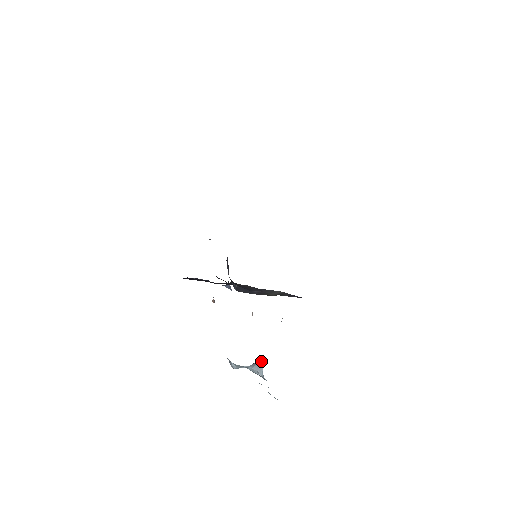
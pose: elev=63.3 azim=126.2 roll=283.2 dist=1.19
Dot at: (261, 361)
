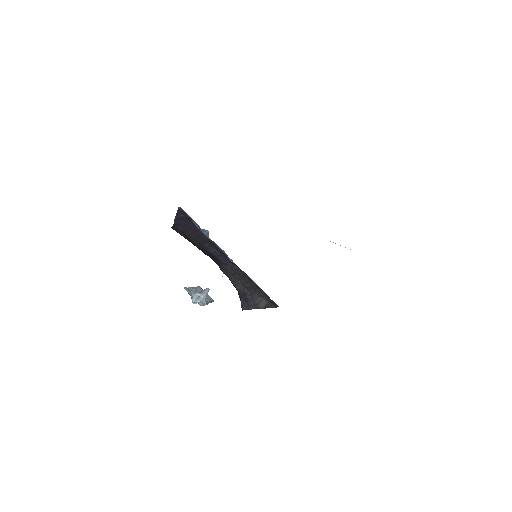
Dot at: (209, 289)
